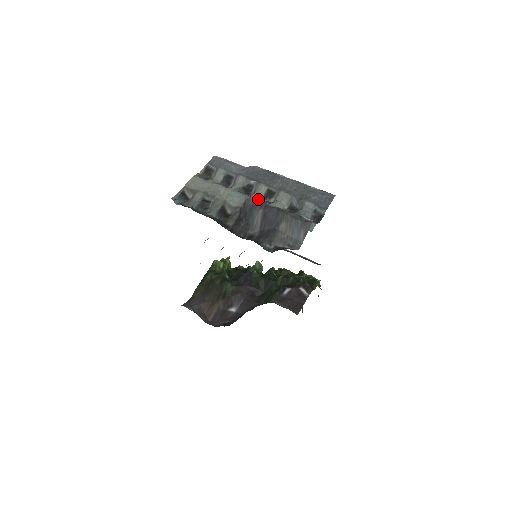
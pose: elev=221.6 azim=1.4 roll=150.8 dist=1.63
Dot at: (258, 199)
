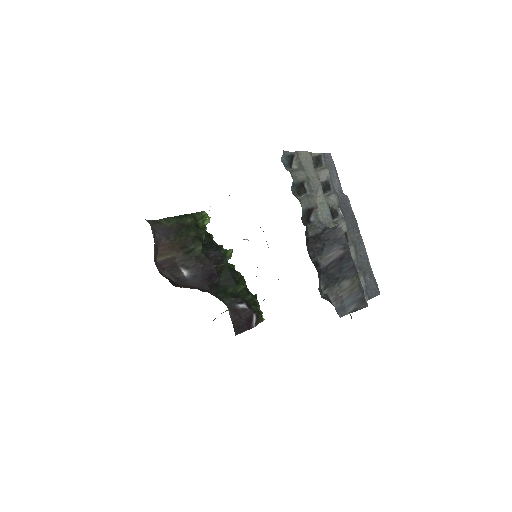
Dot at: occluded
